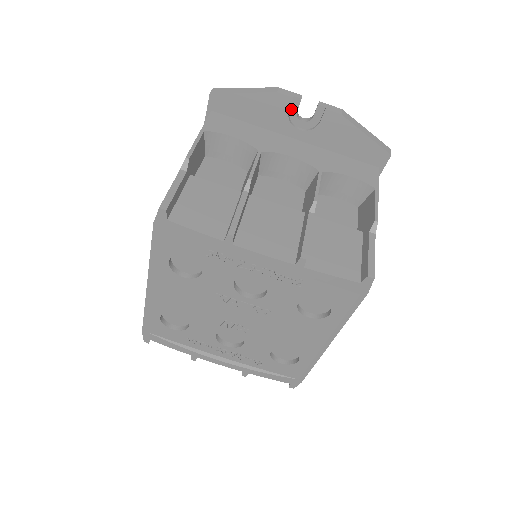
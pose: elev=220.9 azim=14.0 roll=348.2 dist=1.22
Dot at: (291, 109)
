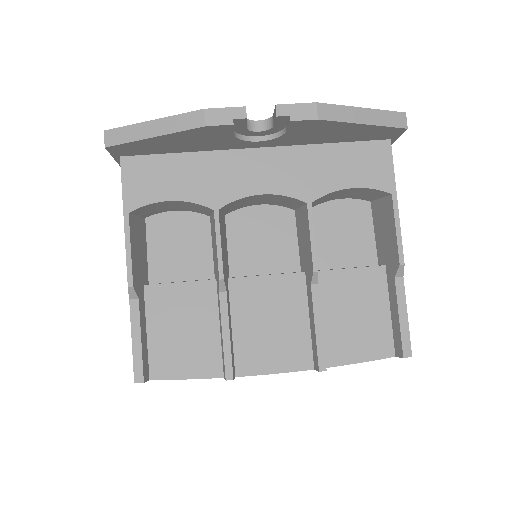
Dot at: (236, 128)
